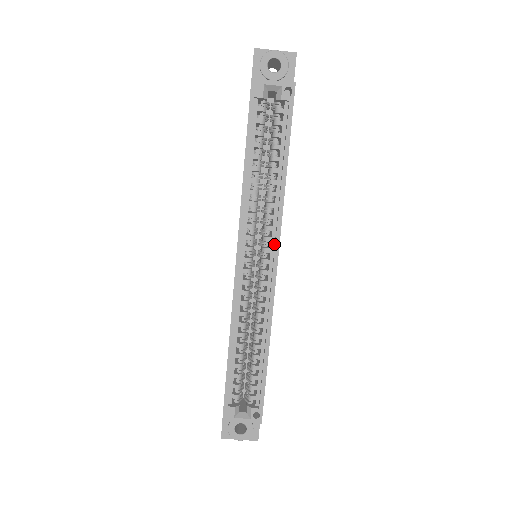
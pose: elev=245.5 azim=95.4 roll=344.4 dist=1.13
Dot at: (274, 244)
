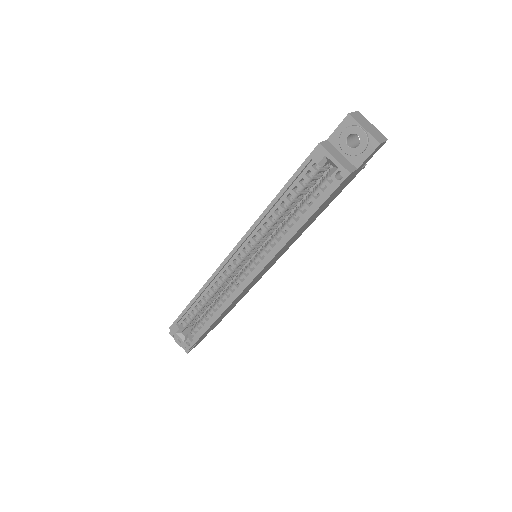
Dot at: (261, 265)
